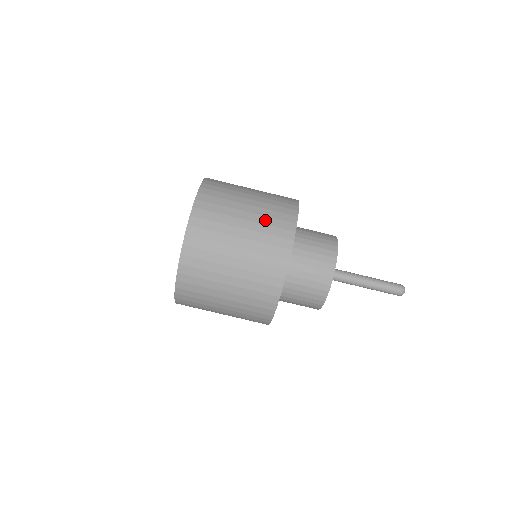
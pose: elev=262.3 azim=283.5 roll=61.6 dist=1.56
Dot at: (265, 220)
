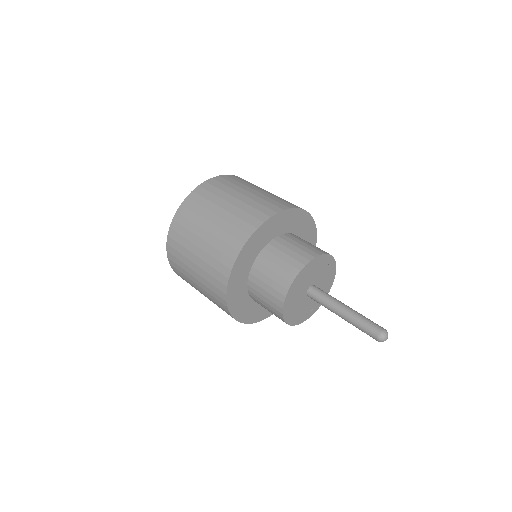
Dot at: occluded
